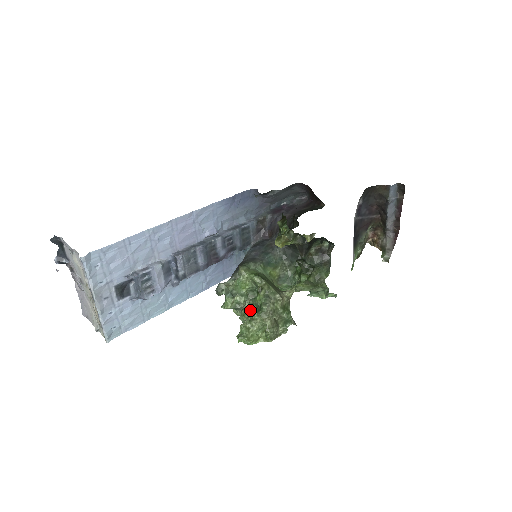
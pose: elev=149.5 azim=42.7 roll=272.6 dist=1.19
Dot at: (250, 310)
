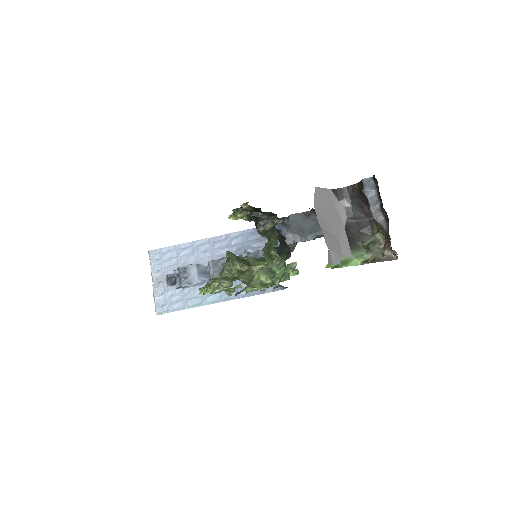
Dot at: occluded
